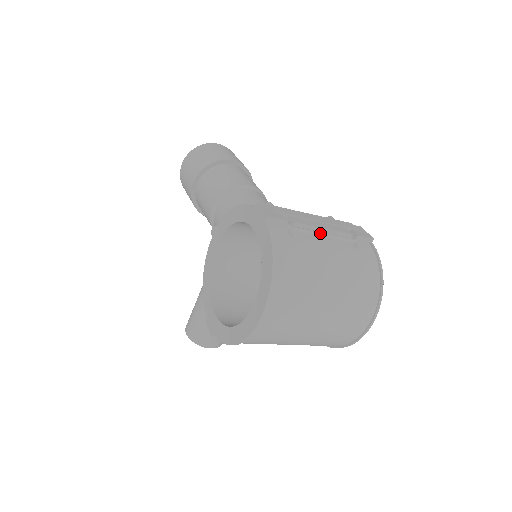
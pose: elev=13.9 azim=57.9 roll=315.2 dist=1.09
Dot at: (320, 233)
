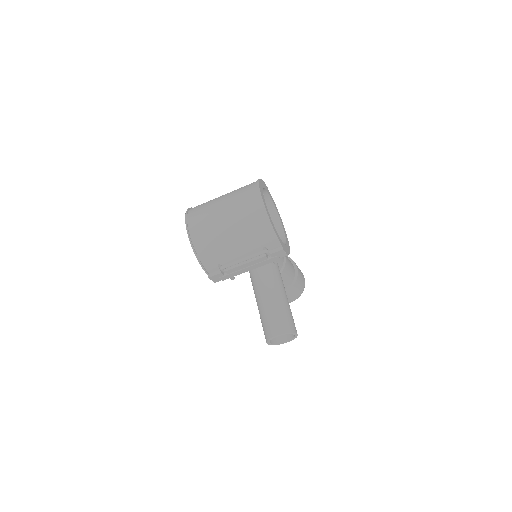
Dot at: occluded
